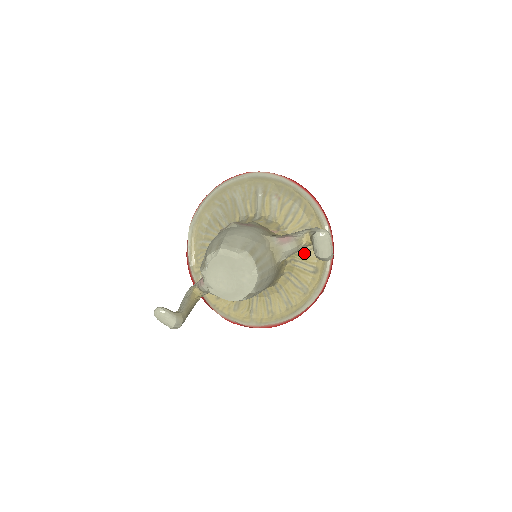
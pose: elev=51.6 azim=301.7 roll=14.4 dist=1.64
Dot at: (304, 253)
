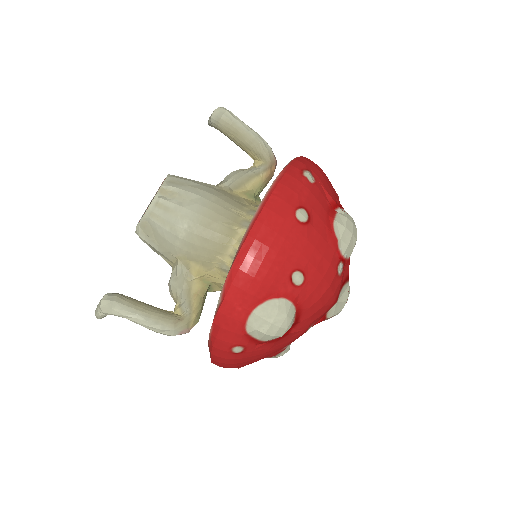
Dot at: occluded
